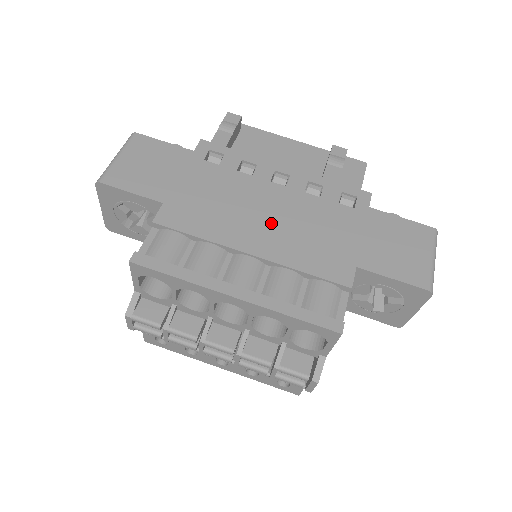
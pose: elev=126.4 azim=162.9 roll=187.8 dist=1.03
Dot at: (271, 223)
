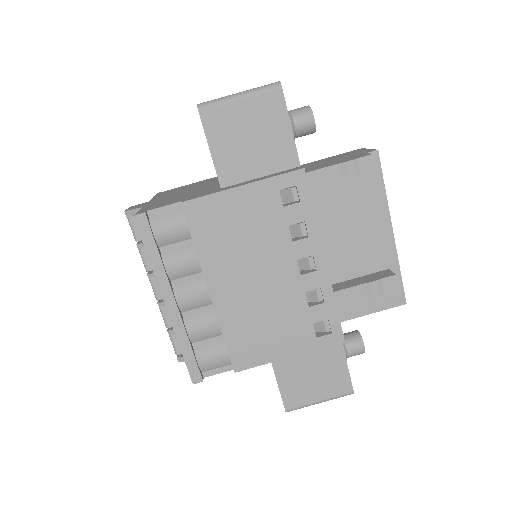
Dot at: (251, 288)
